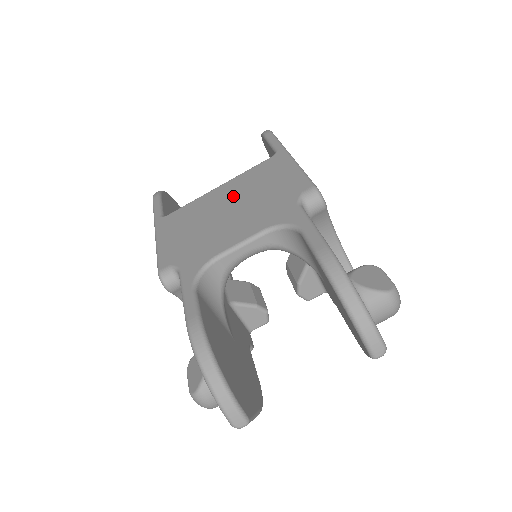
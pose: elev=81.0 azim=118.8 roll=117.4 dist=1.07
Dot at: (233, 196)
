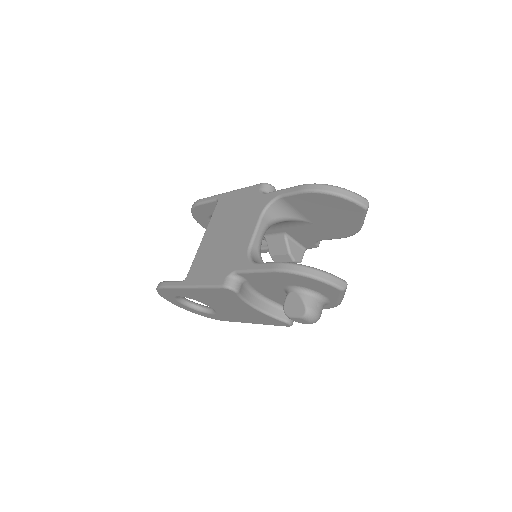
Dot at: (219, 230)
